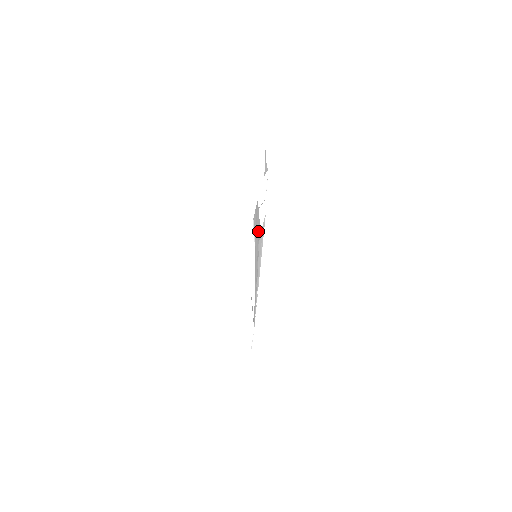
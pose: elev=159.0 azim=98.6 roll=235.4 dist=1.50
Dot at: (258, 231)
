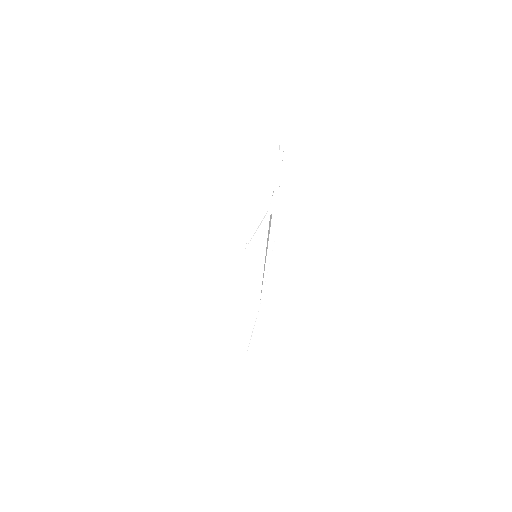
Dot at: occluded
